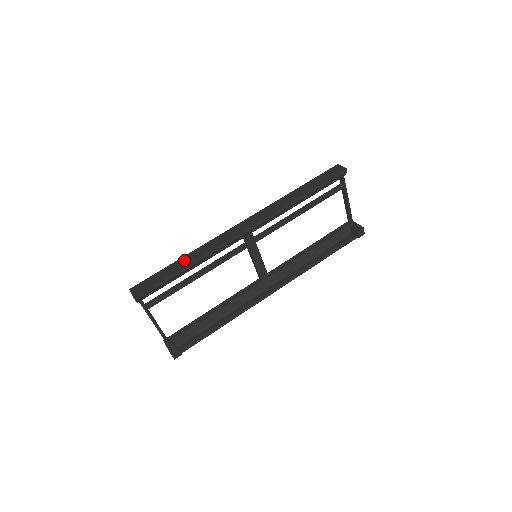
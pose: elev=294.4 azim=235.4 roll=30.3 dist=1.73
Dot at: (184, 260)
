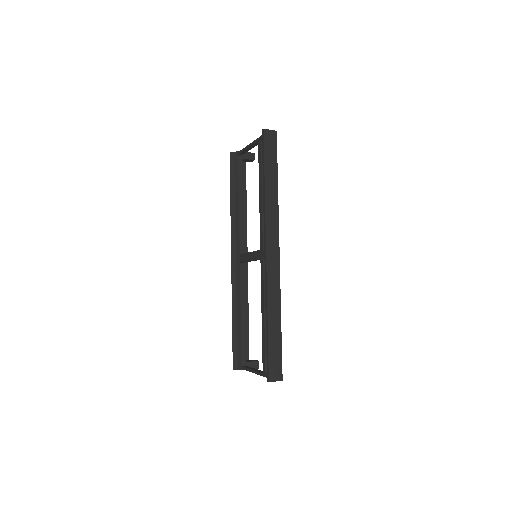
Dot at: (273, 322)
